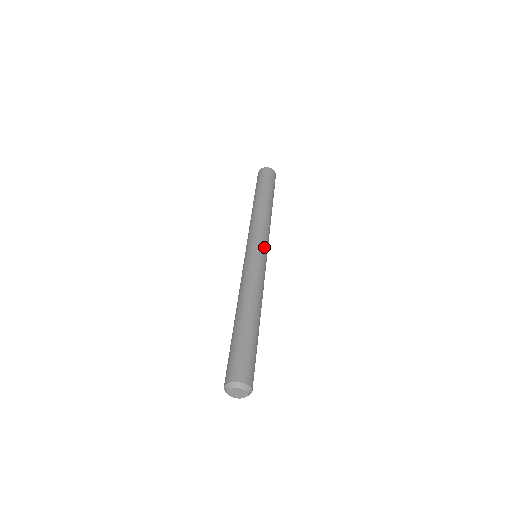
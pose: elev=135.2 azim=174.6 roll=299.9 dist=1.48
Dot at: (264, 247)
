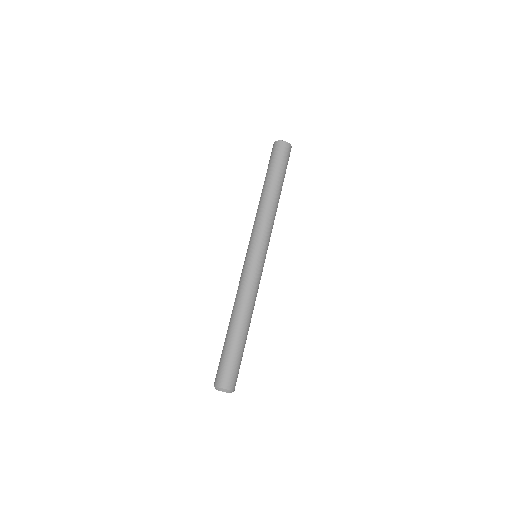
Dot at: (256, 249)
